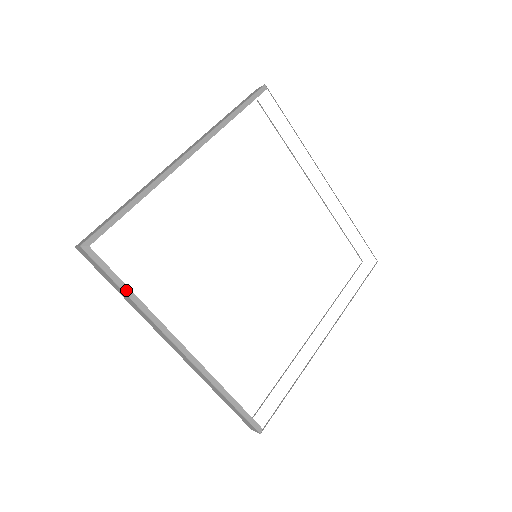
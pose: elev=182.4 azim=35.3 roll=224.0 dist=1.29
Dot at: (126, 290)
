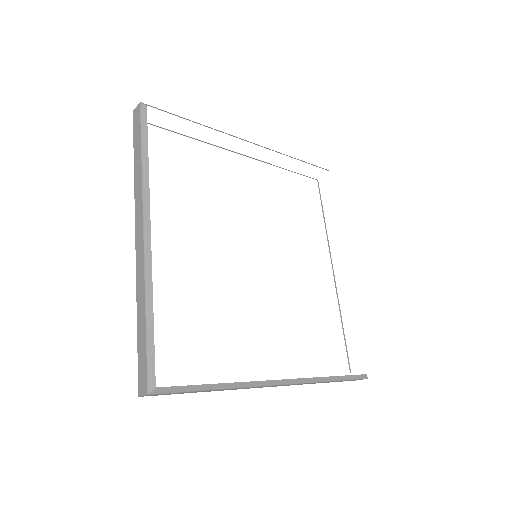
Dot at: (145, 151)
